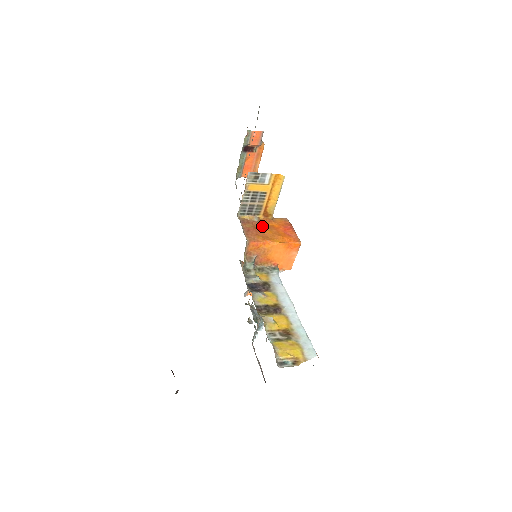
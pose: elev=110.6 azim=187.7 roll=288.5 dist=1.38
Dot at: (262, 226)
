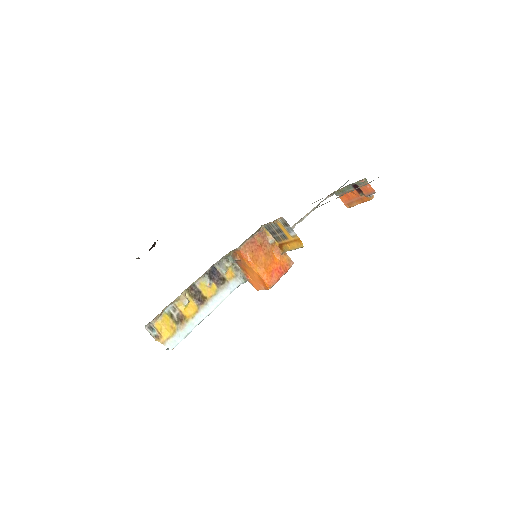
Dot at: (267, 250)
